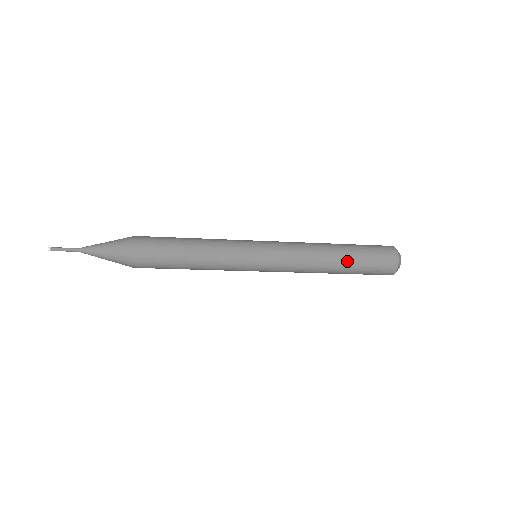
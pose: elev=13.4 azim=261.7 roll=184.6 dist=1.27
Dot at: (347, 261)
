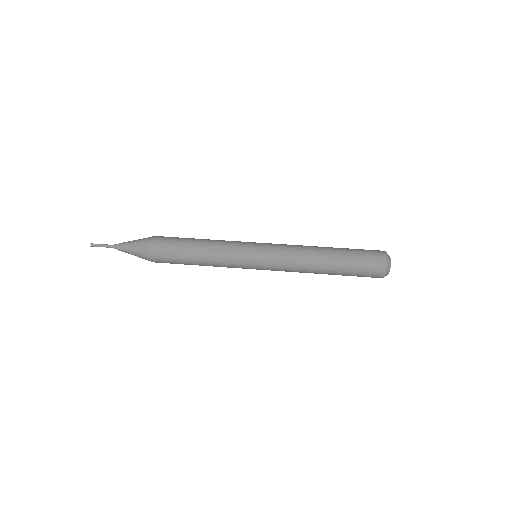
Dot at: (335, 272)
